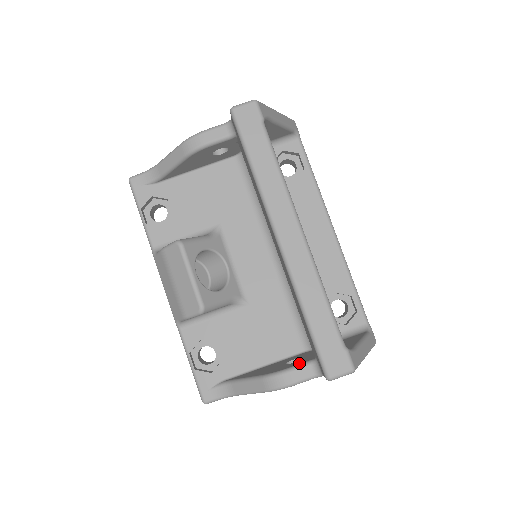
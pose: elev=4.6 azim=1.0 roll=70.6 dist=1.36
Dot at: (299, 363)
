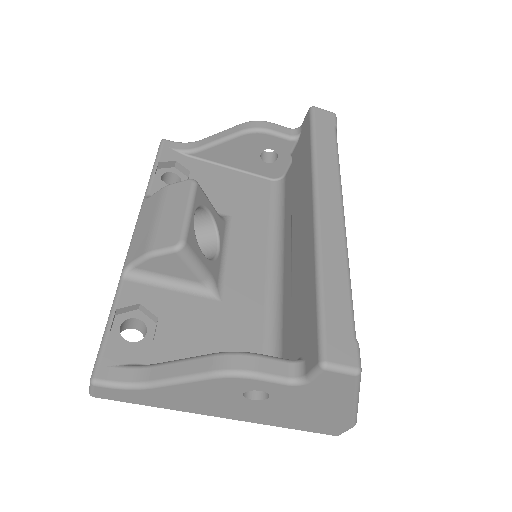
Dot at: (274, 357)
